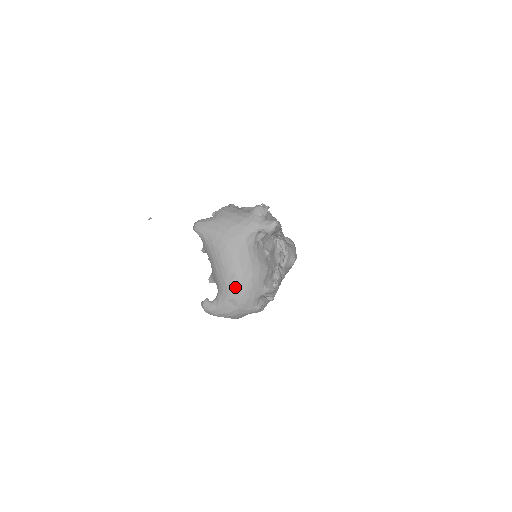
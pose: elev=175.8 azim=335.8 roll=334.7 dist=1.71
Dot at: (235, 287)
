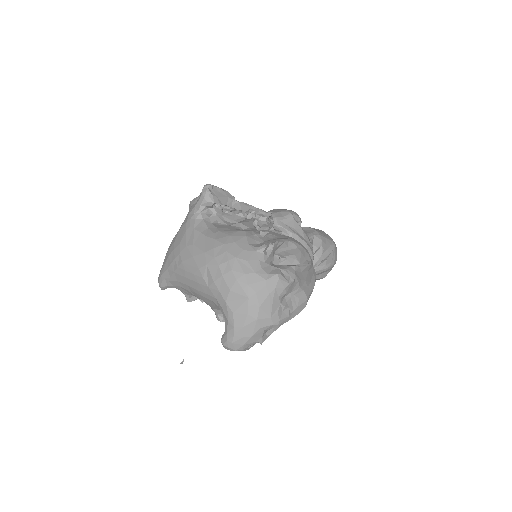
Dot at: (218, 277)
